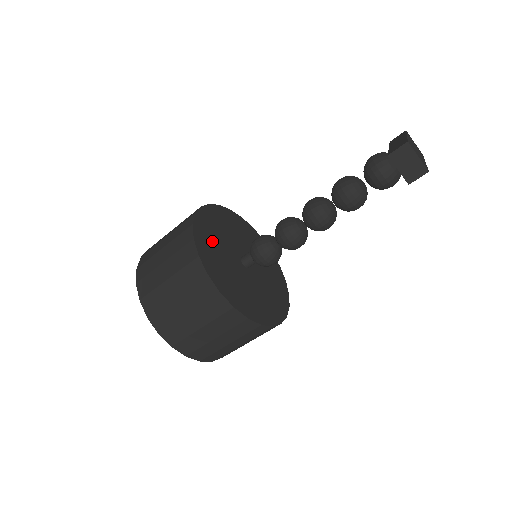
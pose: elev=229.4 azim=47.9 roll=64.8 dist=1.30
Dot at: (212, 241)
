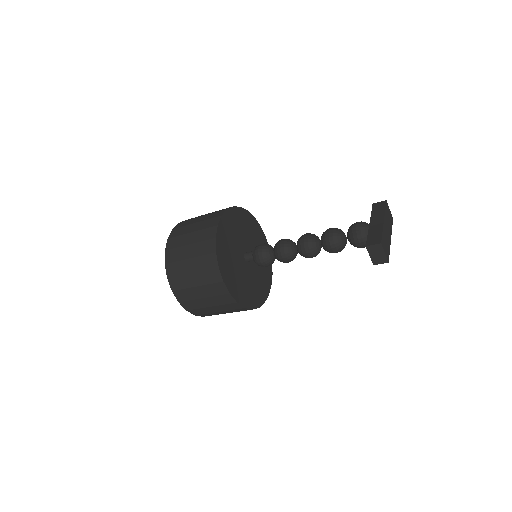
Dot at: (227, 248)
